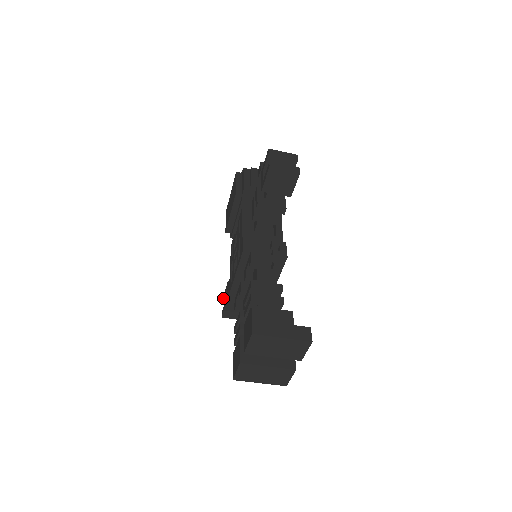
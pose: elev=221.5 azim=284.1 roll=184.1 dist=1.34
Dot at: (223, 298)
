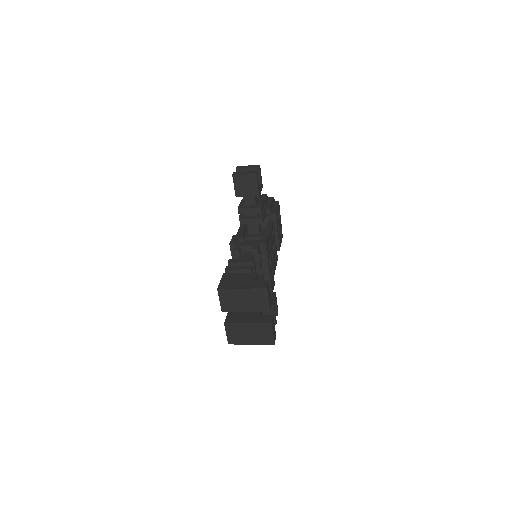
Dot at: occluded
